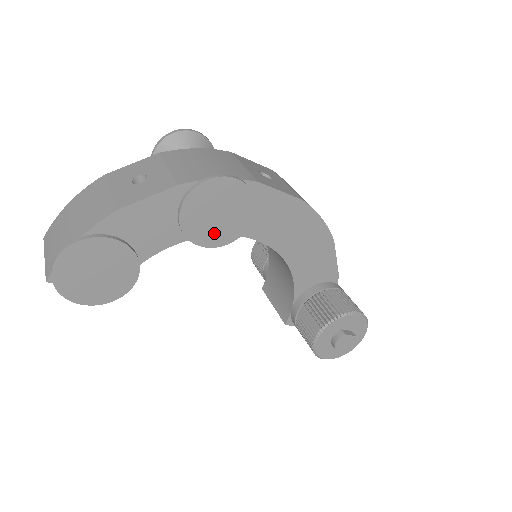
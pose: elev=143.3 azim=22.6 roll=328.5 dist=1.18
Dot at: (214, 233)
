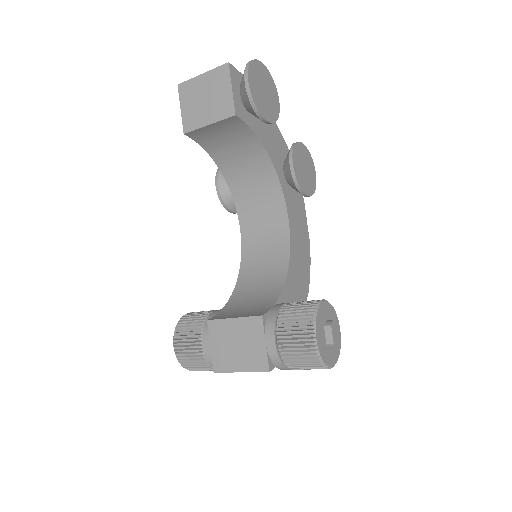
Dot at: (299, 171)
